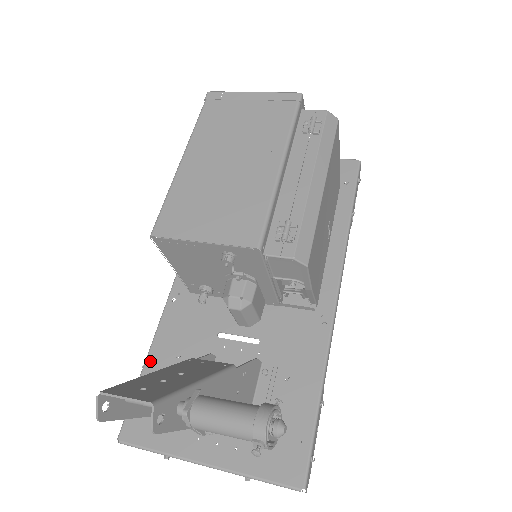
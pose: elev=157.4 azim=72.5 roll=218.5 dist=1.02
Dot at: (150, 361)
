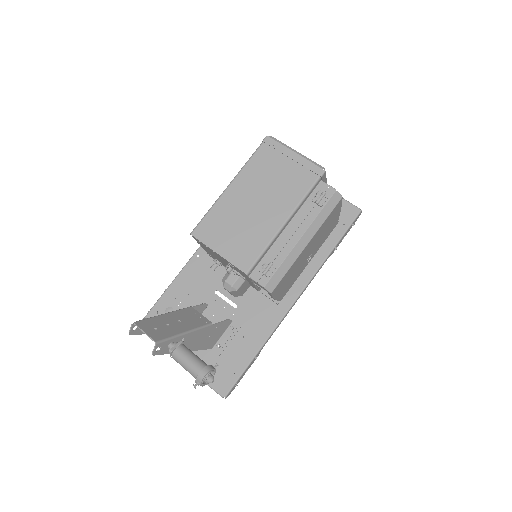
Dot at: (171, 289)
